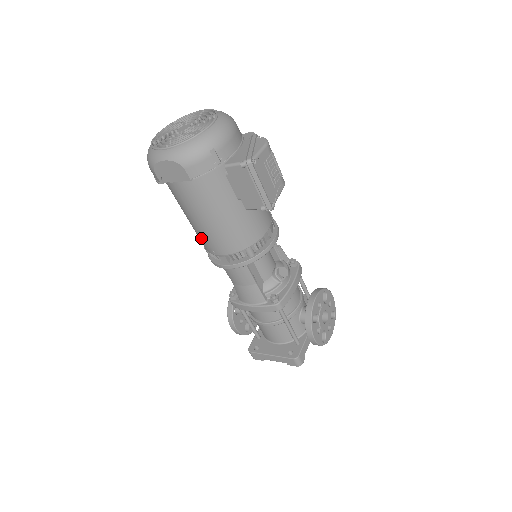
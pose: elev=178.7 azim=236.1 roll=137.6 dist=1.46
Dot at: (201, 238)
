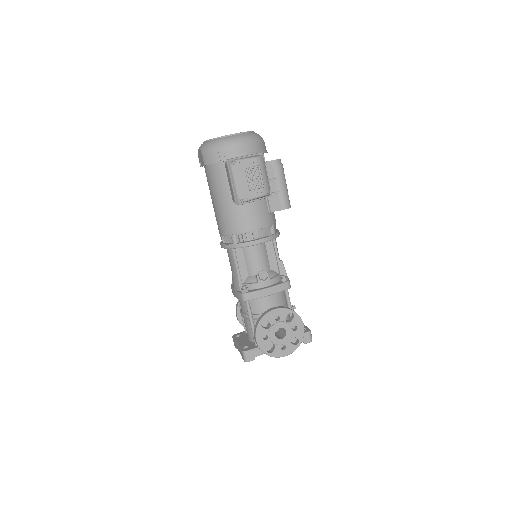
Dot at: occluded
